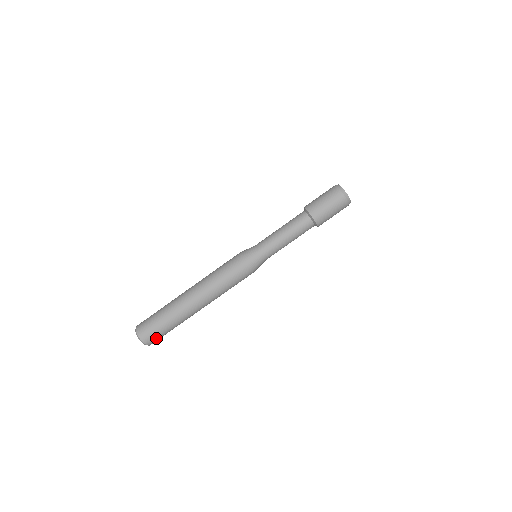
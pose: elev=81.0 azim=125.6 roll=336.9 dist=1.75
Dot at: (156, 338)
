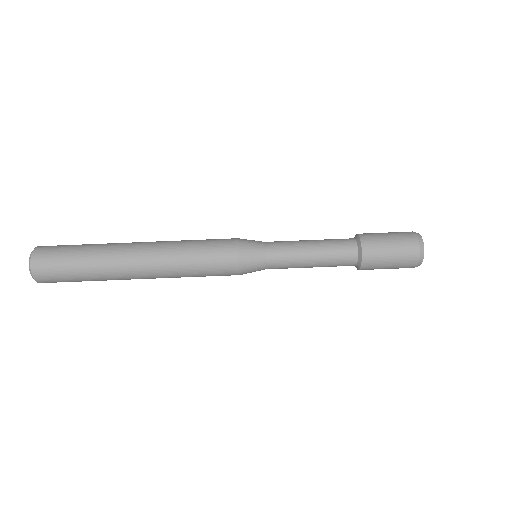
Dot at: (51, 273)
